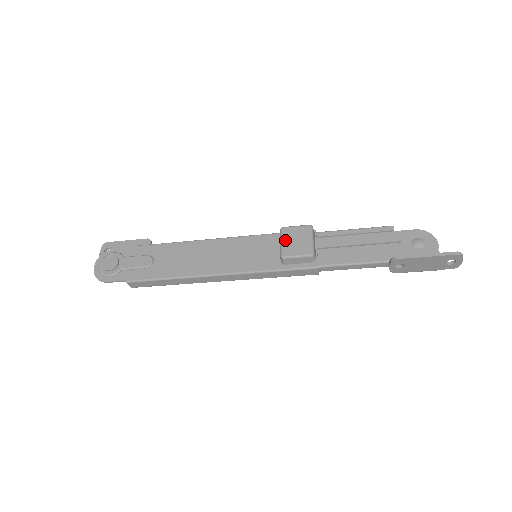
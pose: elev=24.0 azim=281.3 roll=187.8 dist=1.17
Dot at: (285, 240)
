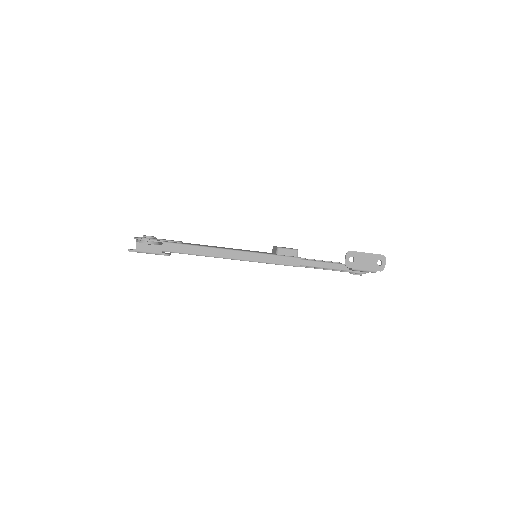
Dot at: occluded
